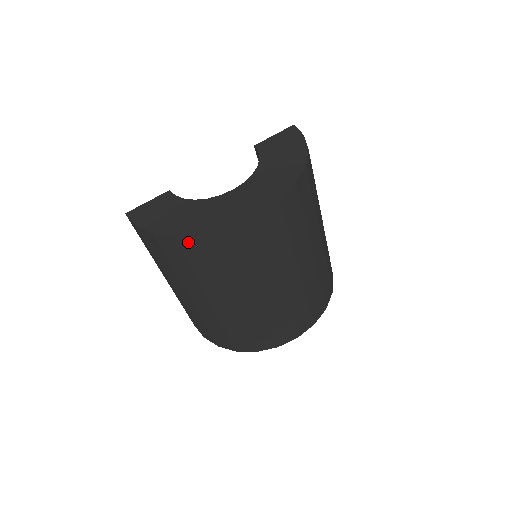
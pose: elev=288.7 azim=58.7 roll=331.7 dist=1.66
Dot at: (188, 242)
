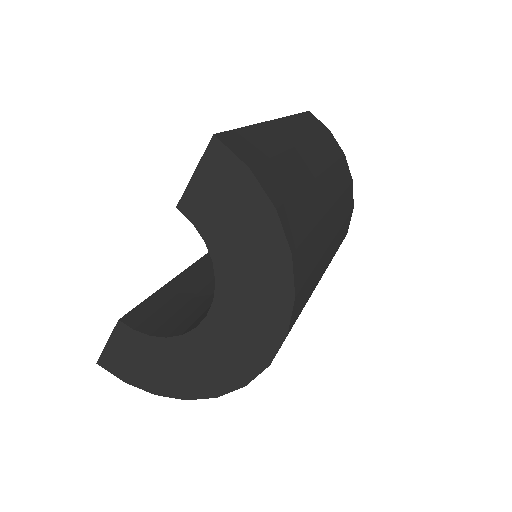
Dot at: occluded
